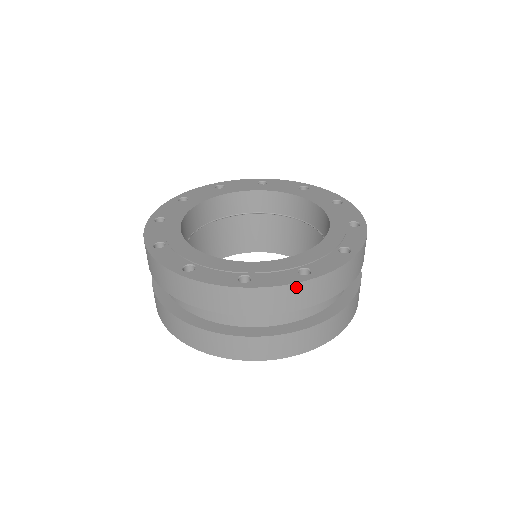
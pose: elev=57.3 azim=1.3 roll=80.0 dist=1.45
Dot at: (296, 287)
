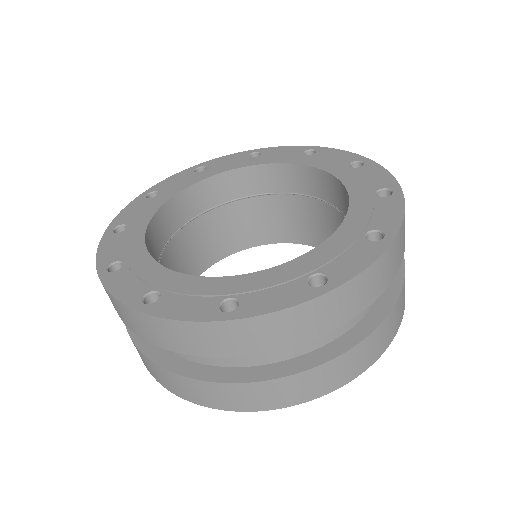
Dot at: (203, 327)
